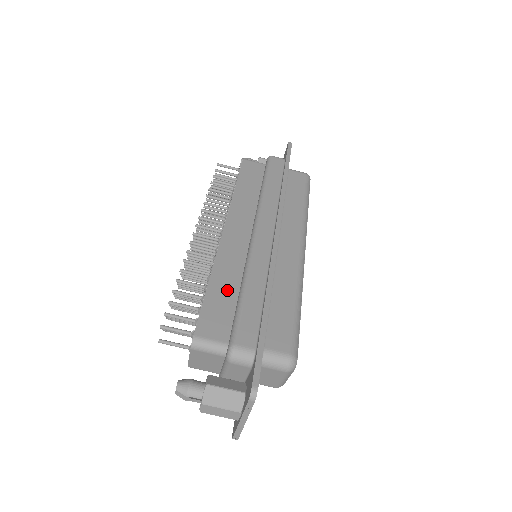
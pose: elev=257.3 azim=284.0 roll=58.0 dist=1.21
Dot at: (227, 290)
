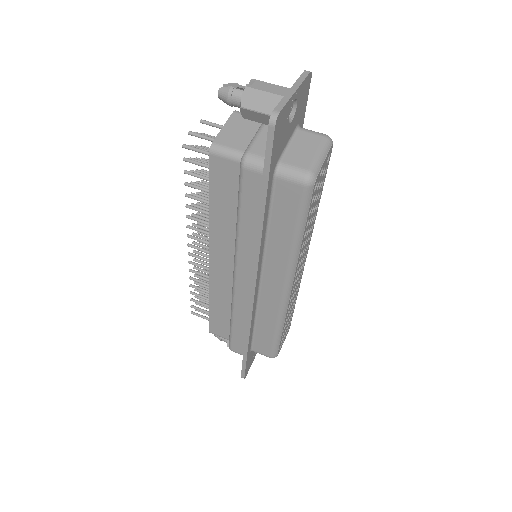
Dot at: occluded
